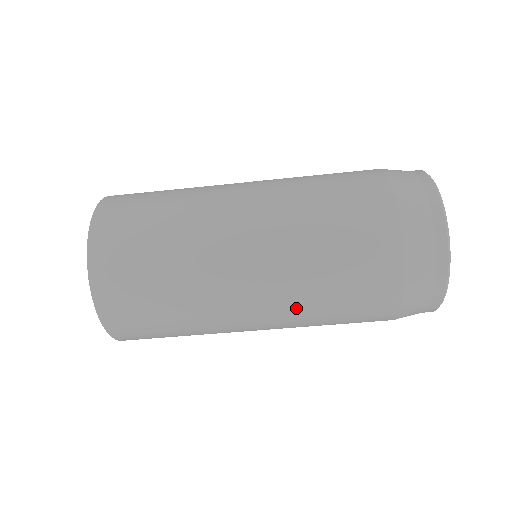
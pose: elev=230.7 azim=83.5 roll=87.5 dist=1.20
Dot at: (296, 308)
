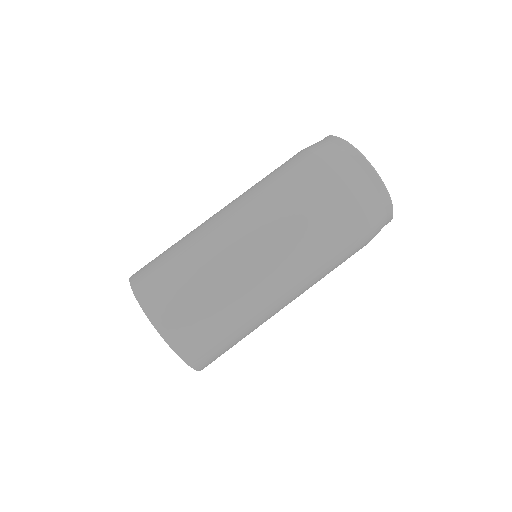
Dot at: (295, 251)
